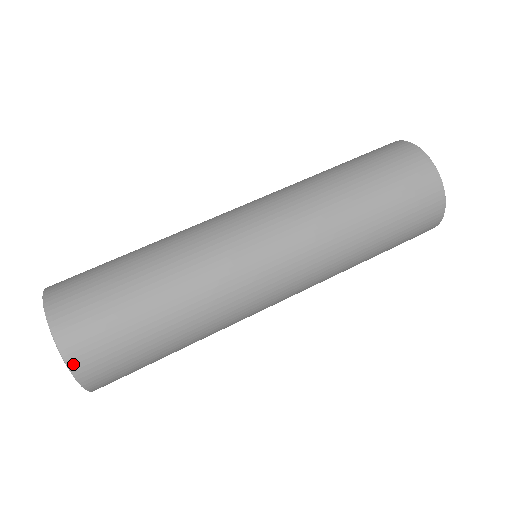
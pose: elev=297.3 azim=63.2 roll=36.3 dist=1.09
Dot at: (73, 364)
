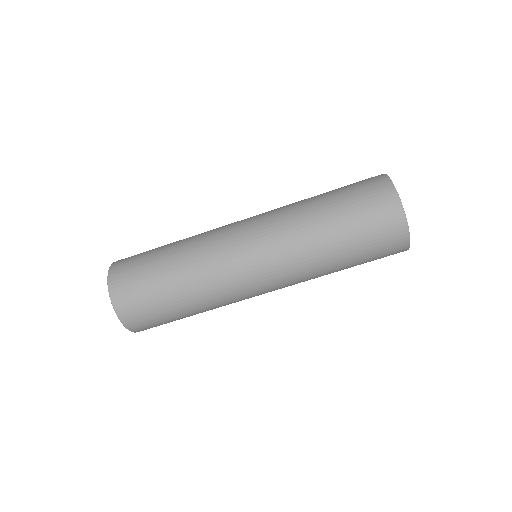
Dot at: occluded
